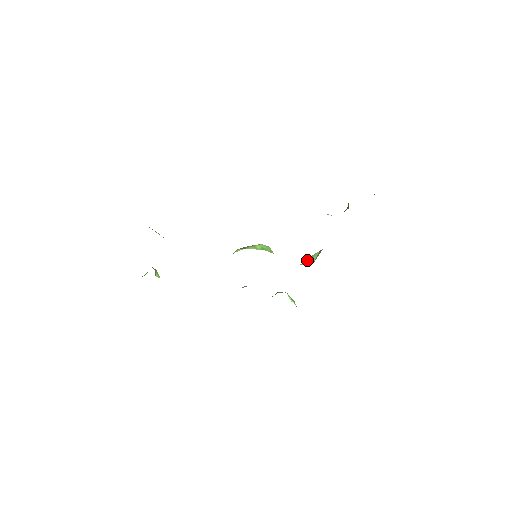
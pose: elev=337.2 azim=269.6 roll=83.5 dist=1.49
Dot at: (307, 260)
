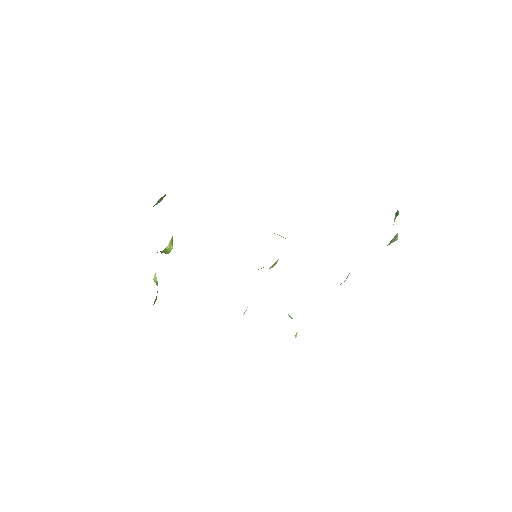
Dot at: occluded
